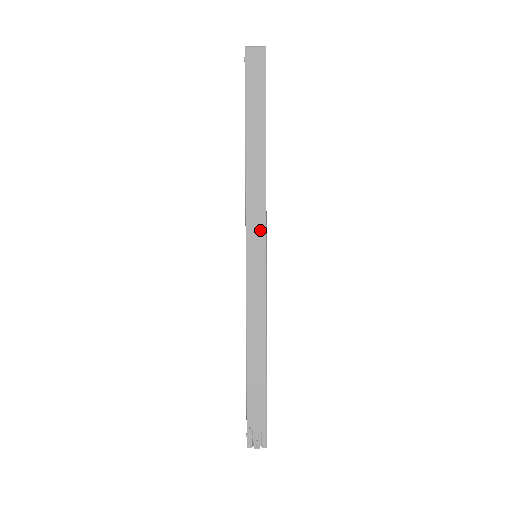
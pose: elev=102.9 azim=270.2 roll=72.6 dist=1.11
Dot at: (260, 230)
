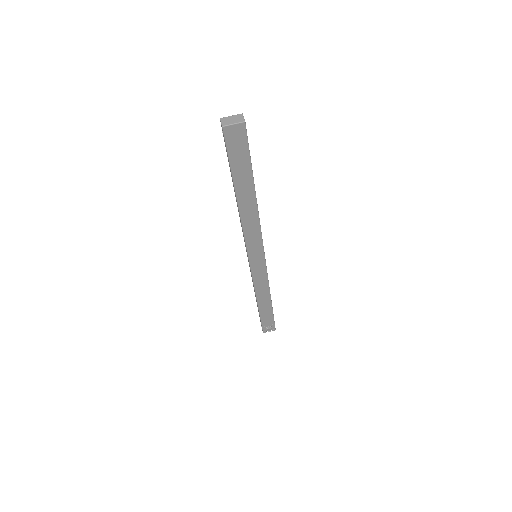
Dot at: (258, 246)
